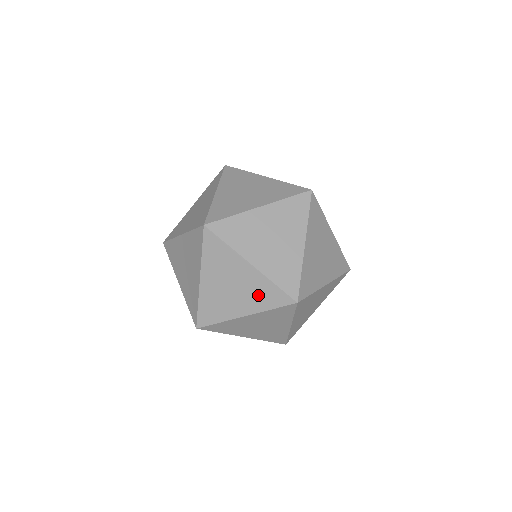
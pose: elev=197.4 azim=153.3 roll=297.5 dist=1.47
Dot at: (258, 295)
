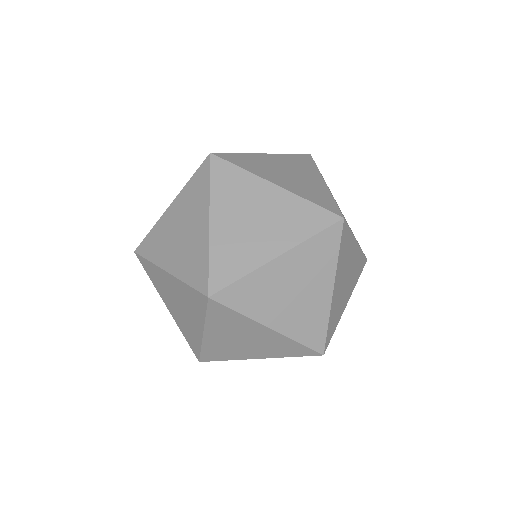
Dot at: occluded
